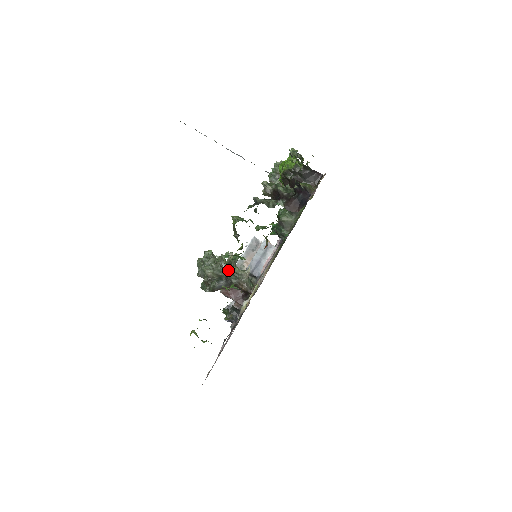
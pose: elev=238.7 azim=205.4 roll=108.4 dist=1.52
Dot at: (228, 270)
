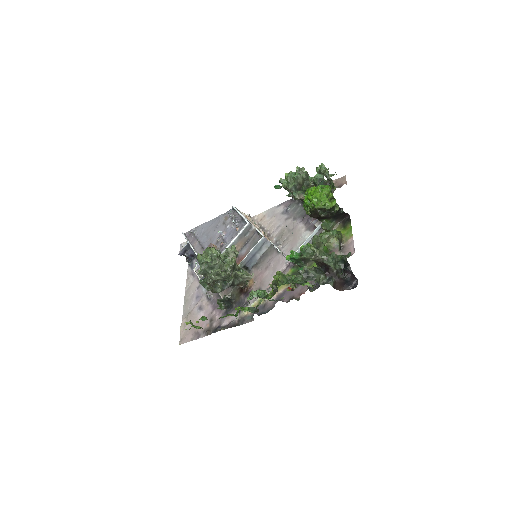
Dot at: (233, 275)
